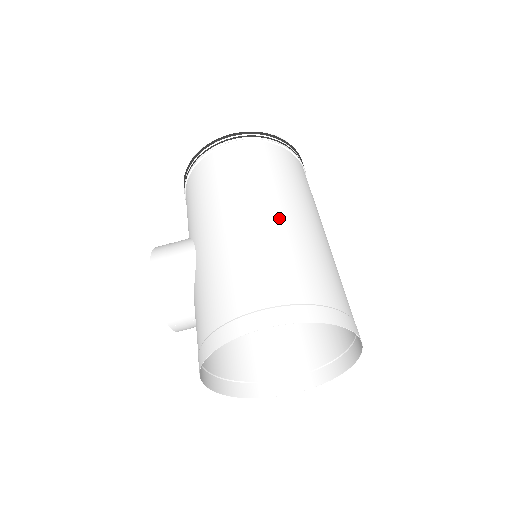
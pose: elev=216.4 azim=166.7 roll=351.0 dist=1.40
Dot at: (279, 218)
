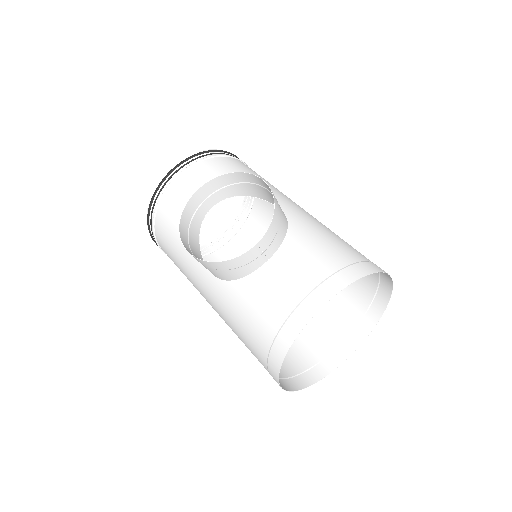
Dot at: occluded
